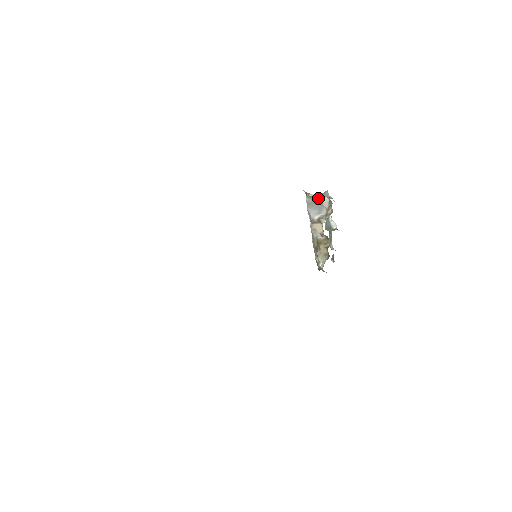
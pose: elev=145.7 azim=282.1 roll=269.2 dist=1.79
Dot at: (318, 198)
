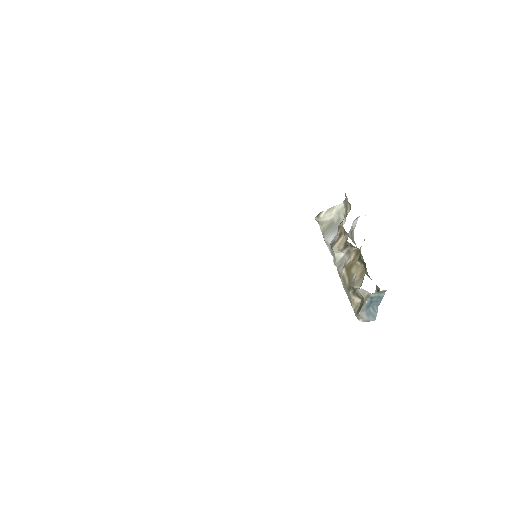
Dot at: (332, 212)
